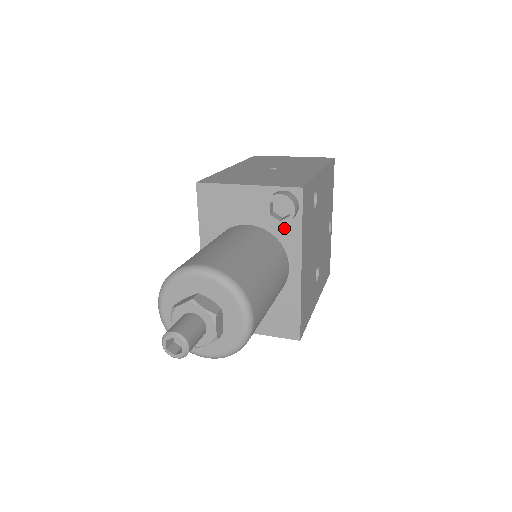
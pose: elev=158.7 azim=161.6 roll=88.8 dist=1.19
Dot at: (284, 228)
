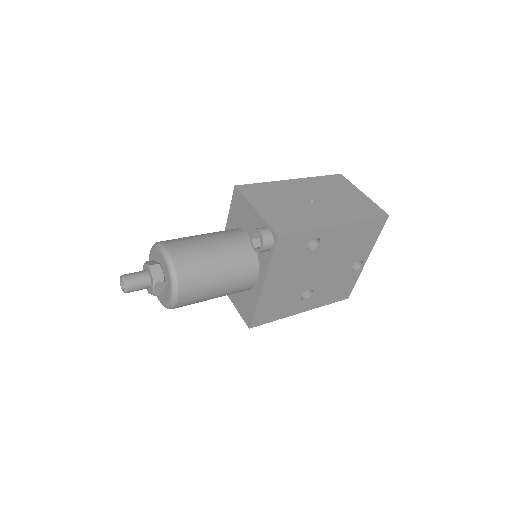
Dot at: (263, 253)
